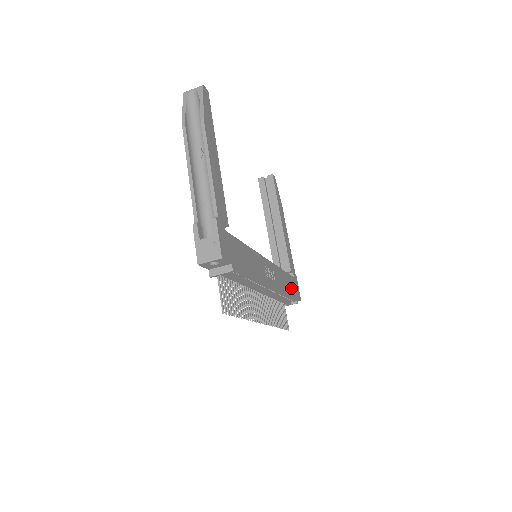
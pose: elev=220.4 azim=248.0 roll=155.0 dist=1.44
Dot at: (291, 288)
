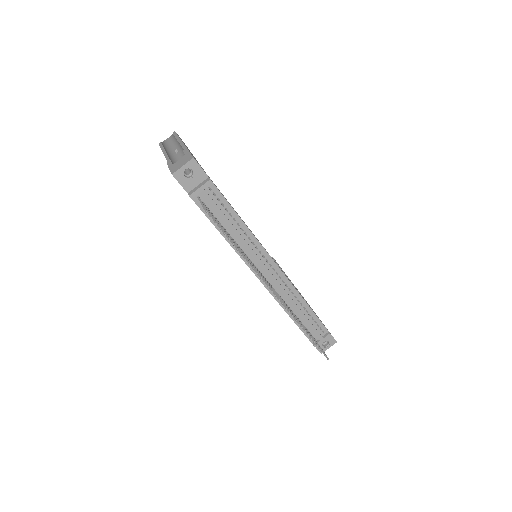
Dot at: occluded
